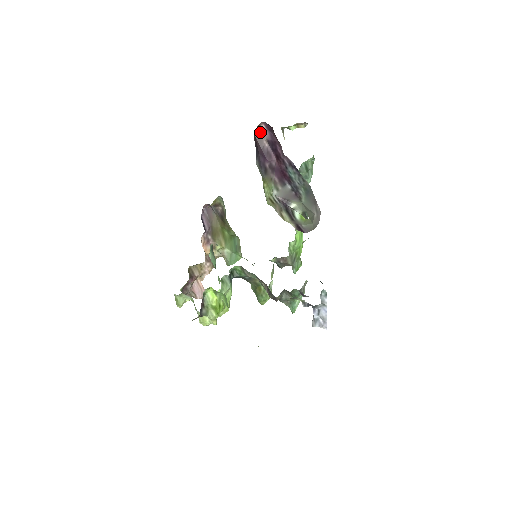
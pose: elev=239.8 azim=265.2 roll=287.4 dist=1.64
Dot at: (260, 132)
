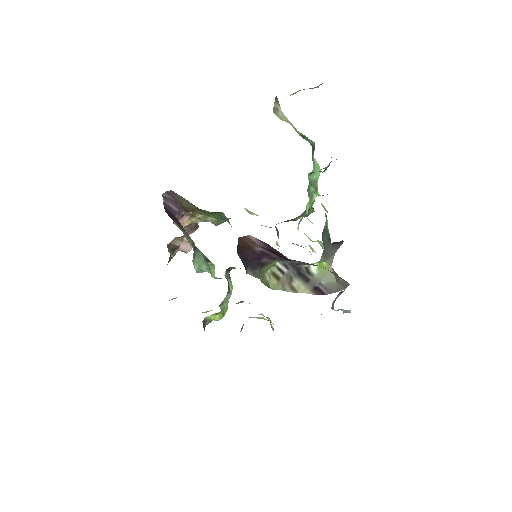
Dot at: (246, 241)
